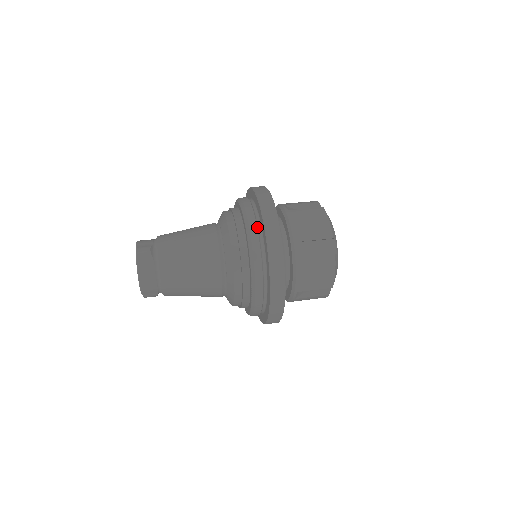
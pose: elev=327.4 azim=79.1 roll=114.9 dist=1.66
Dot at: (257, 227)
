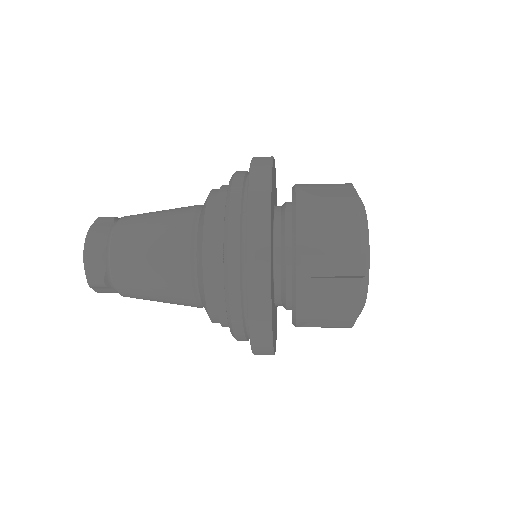
Dot at: (247, 172)
